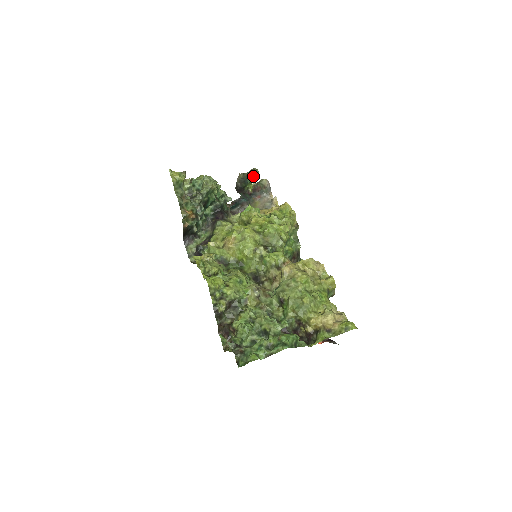
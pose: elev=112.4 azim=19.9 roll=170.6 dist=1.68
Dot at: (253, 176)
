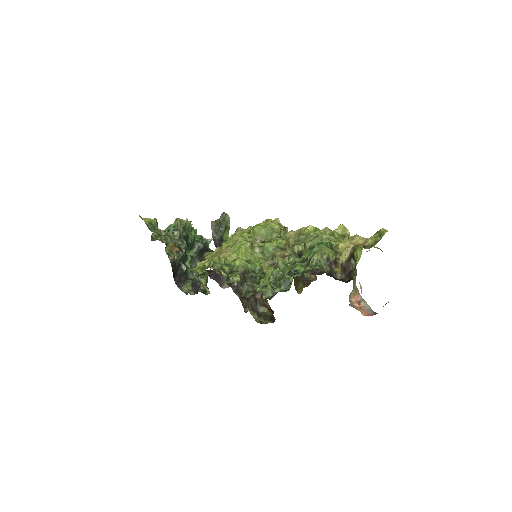
Dot at: (226, 223)
